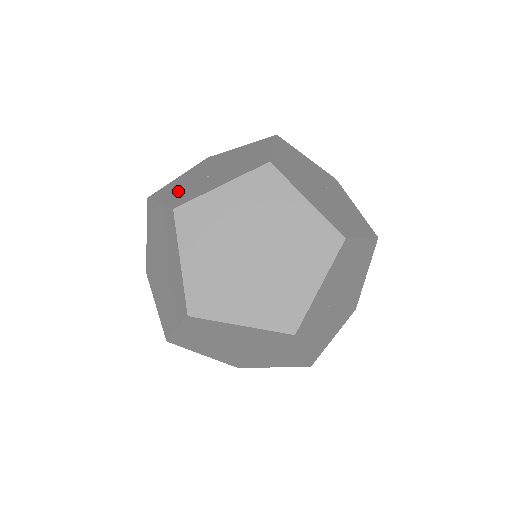
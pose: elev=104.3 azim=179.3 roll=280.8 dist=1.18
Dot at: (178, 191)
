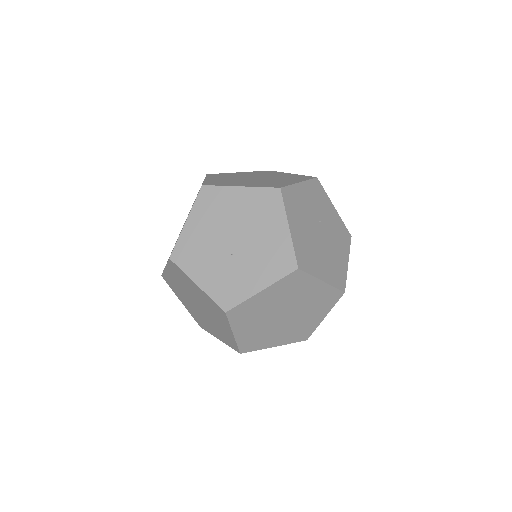
Dot at: (209, 270)
